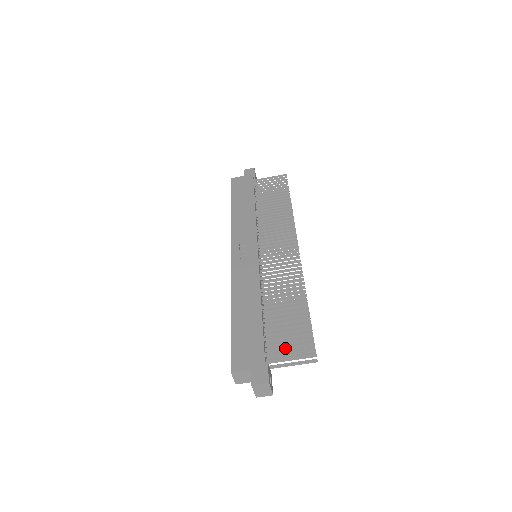
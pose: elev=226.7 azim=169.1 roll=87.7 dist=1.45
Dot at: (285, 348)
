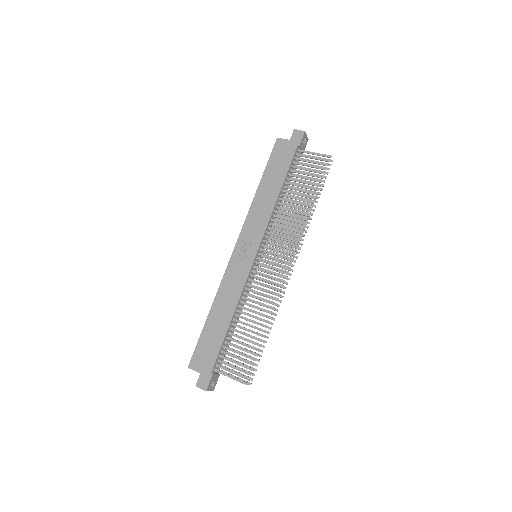
Dot at: (231, 367)
